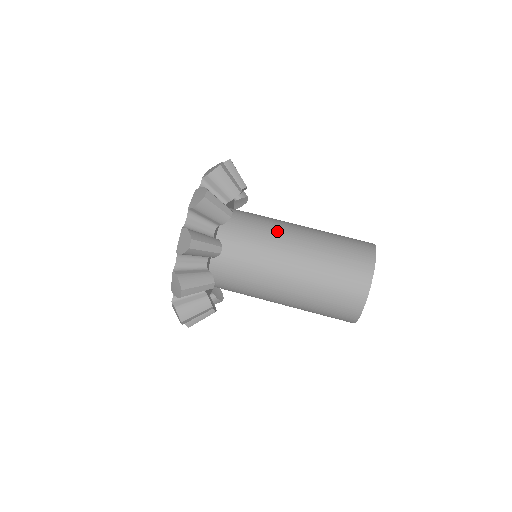
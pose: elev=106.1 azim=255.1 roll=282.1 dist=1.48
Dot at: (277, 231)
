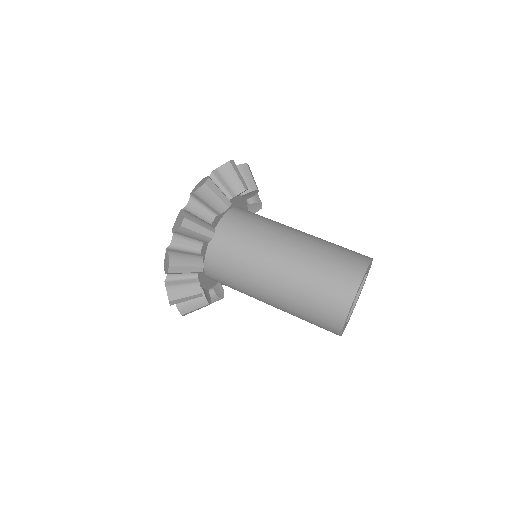
Dot at: occluded
